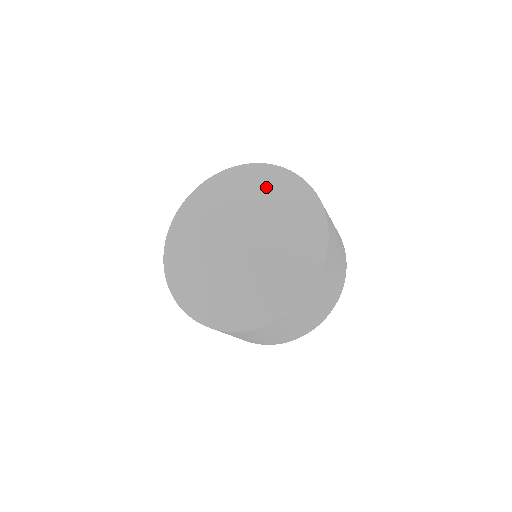
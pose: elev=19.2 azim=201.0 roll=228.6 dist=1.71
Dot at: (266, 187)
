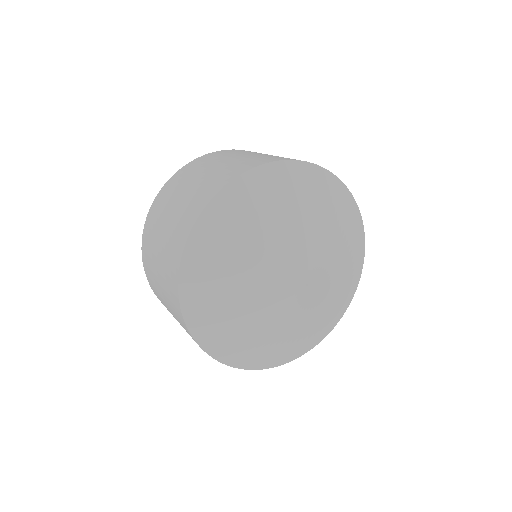
Dot at: (338, 222)
